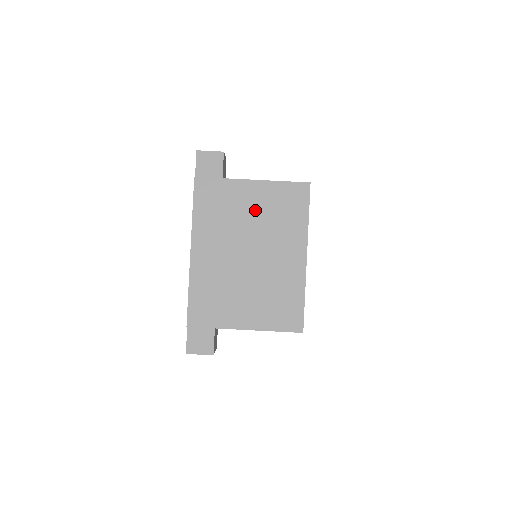
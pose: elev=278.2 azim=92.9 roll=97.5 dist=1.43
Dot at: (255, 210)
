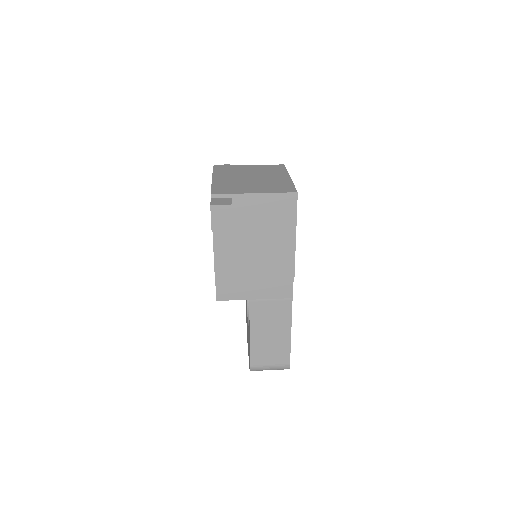
Dot at: (252, 170)
